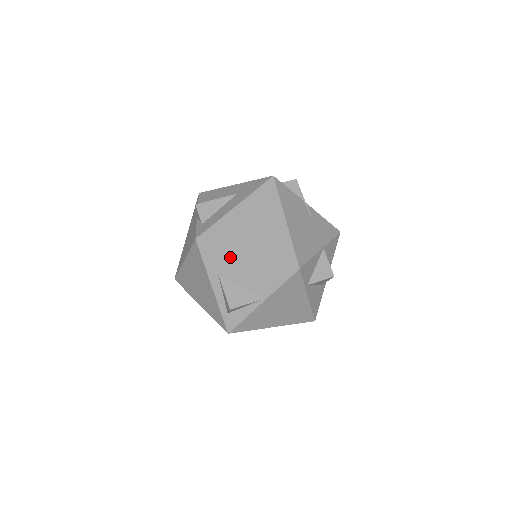
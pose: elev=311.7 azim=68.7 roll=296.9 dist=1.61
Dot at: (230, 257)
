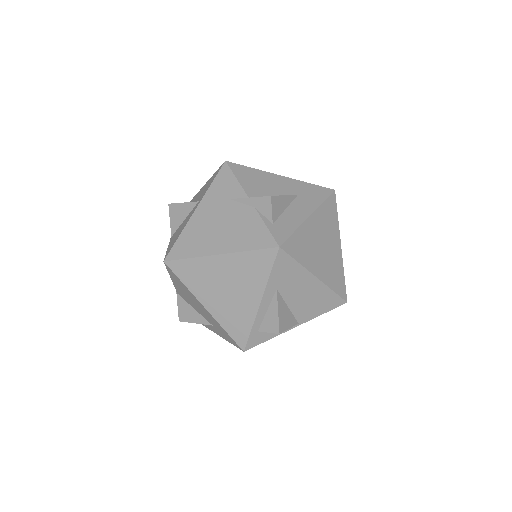
Dot at: (299, 276)
